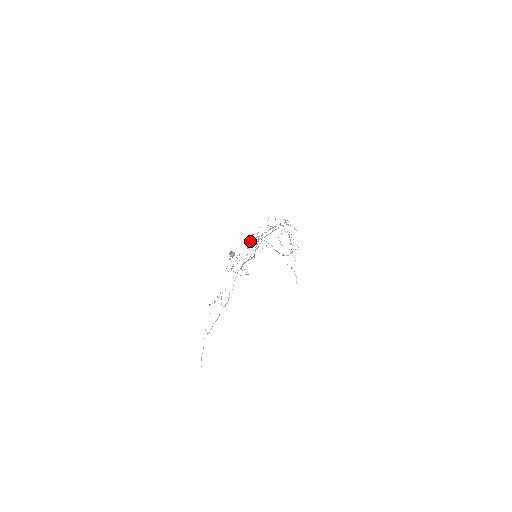
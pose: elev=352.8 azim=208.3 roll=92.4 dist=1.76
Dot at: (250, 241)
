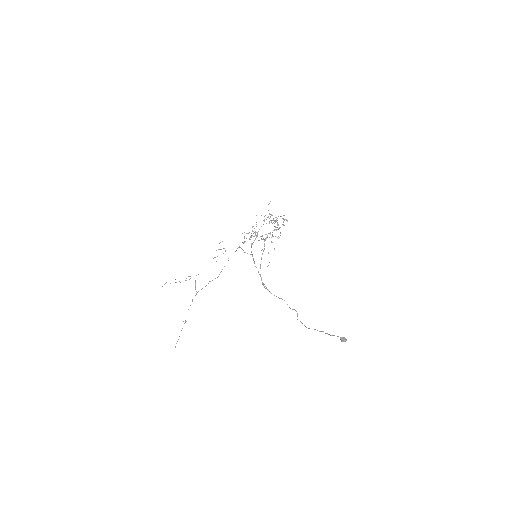
Dot at: (249, 238)
